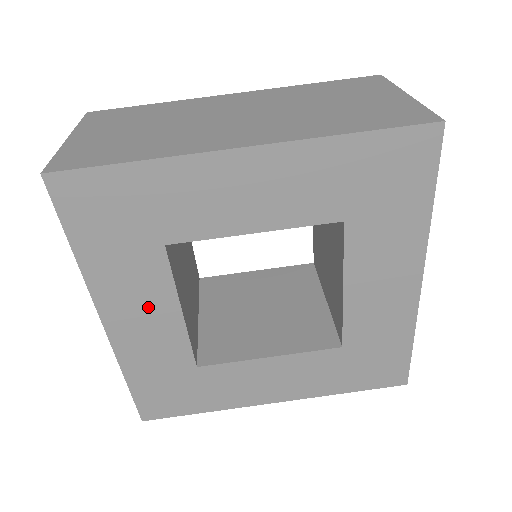
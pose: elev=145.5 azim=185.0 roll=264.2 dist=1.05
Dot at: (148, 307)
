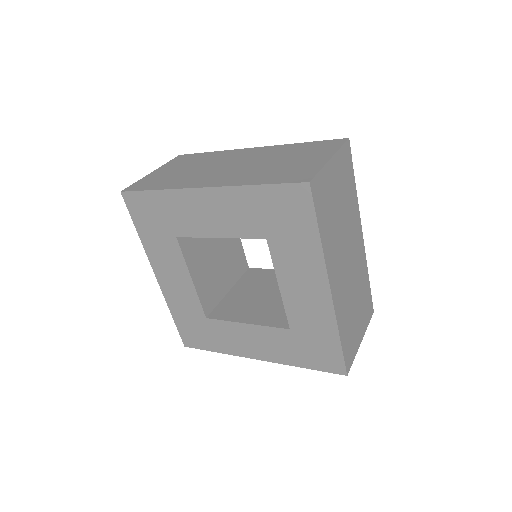
Dot at: (175, 272)
